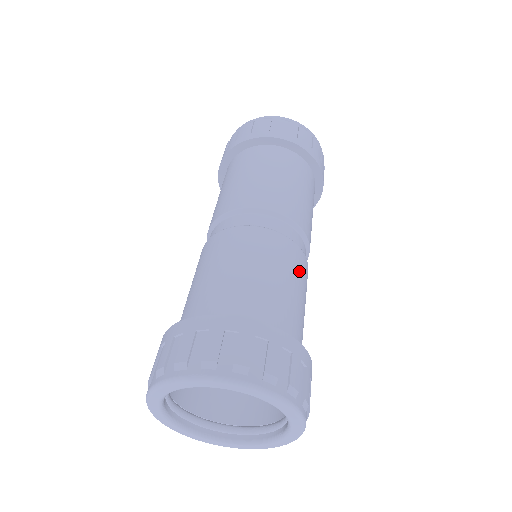
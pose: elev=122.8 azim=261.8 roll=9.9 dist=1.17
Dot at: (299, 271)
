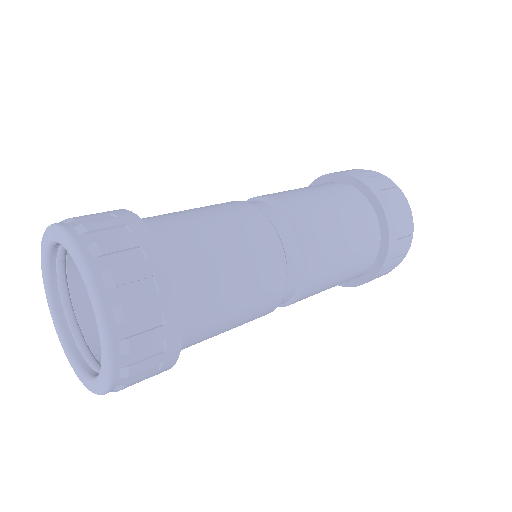
Dot at: (262, 294)
